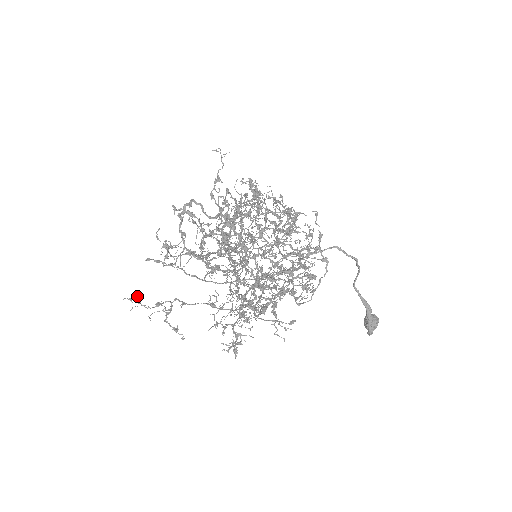
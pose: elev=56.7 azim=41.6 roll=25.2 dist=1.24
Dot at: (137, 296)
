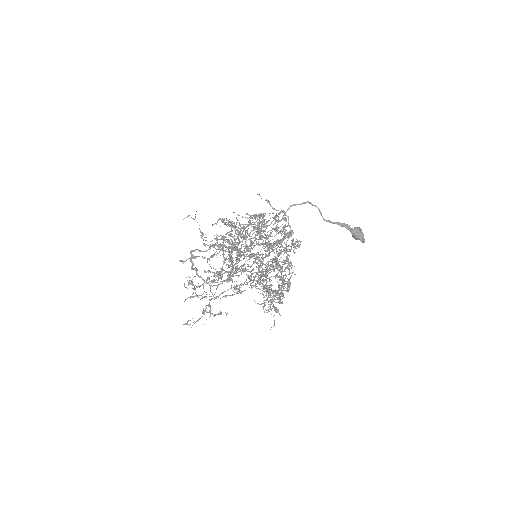
Dot at: (190, 320)
